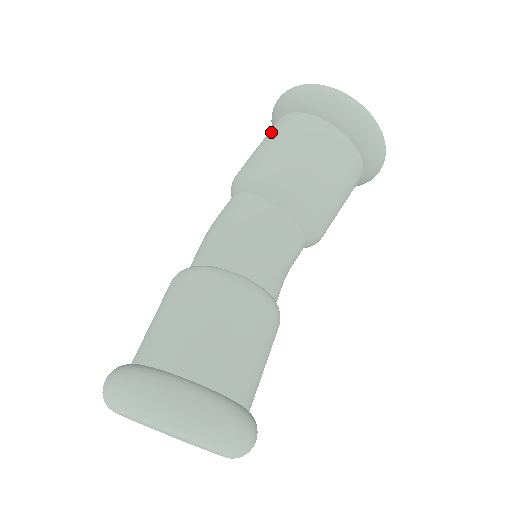
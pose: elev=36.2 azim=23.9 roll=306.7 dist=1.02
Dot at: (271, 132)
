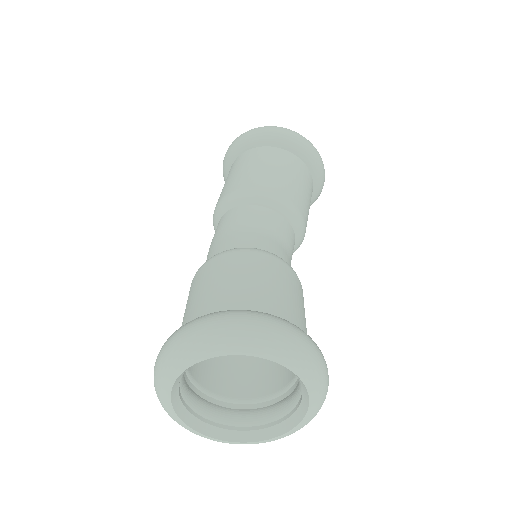
Dot at: occluded
